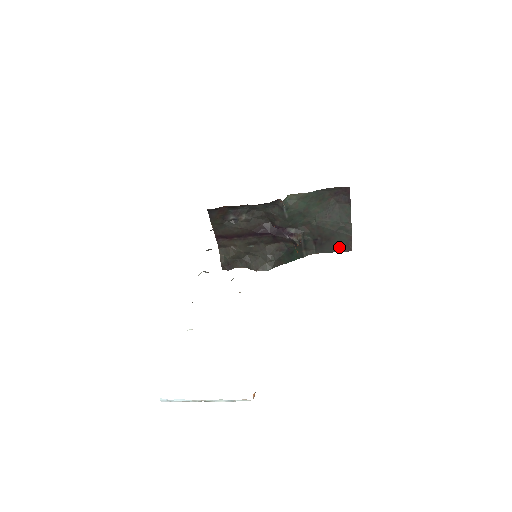
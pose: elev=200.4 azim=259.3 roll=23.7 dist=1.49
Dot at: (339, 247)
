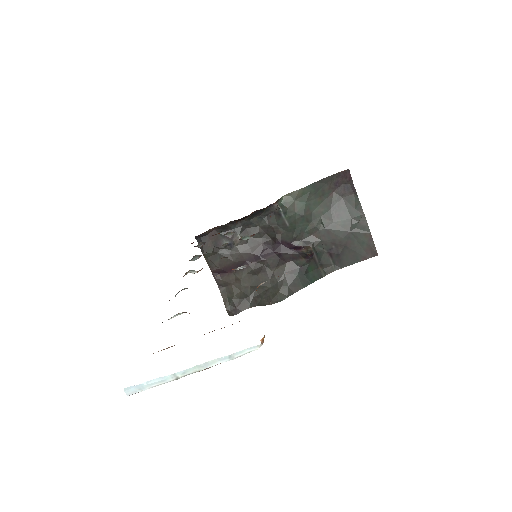
Dot at: (361, 254)
